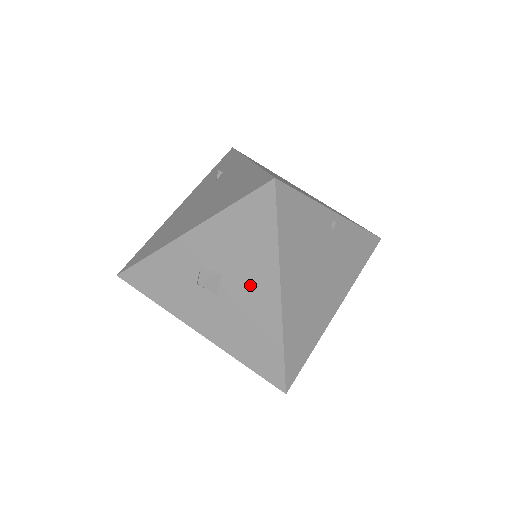
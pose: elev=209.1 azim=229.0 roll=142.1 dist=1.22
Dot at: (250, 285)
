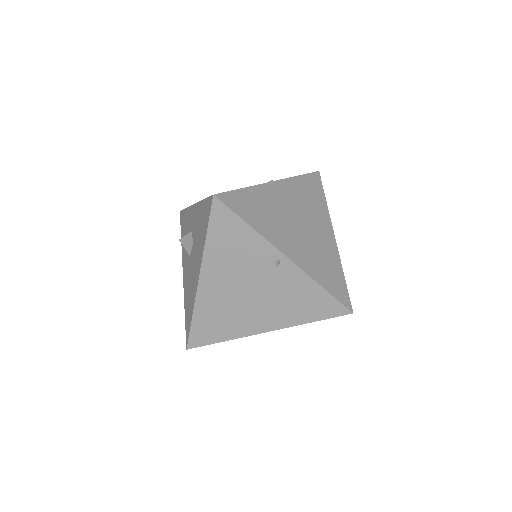
Dot at: (196, 261)
